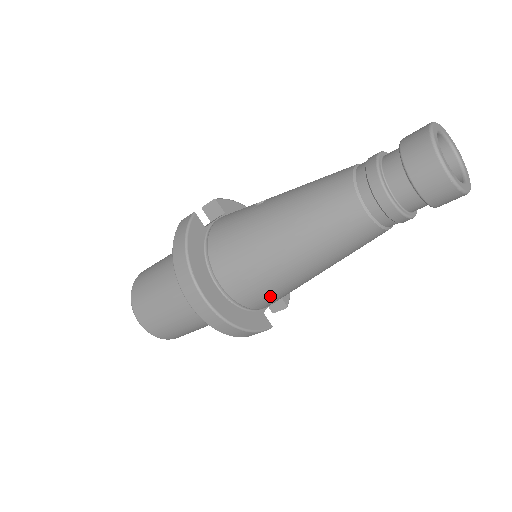
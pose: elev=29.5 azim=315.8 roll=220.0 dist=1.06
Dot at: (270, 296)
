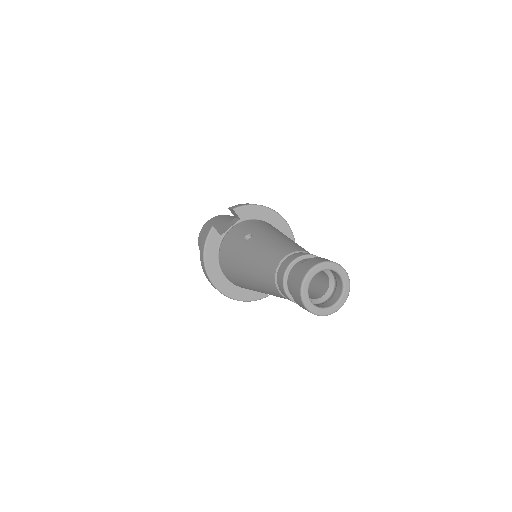
Dot at: occluded
